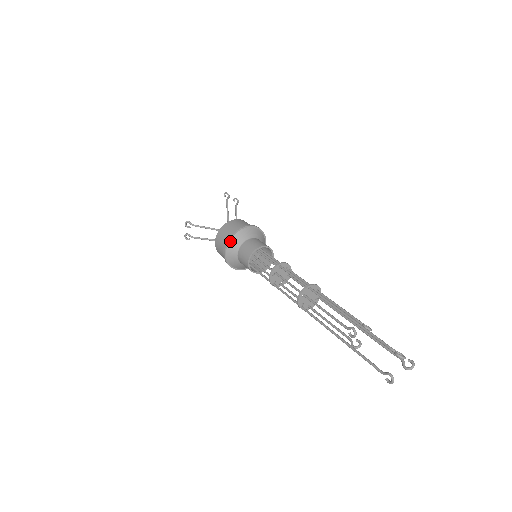
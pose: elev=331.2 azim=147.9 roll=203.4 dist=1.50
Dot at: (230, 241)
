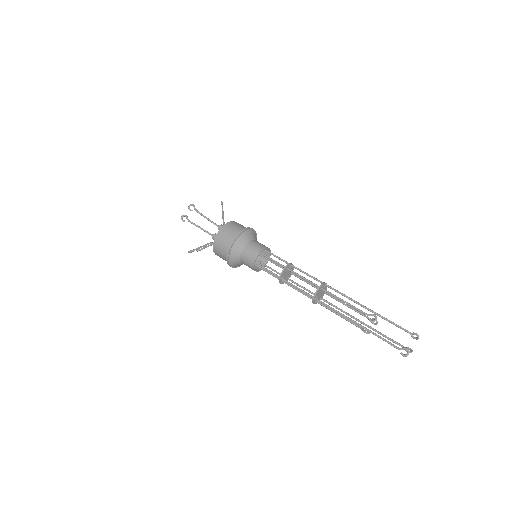
Dot at: (243, 233)
